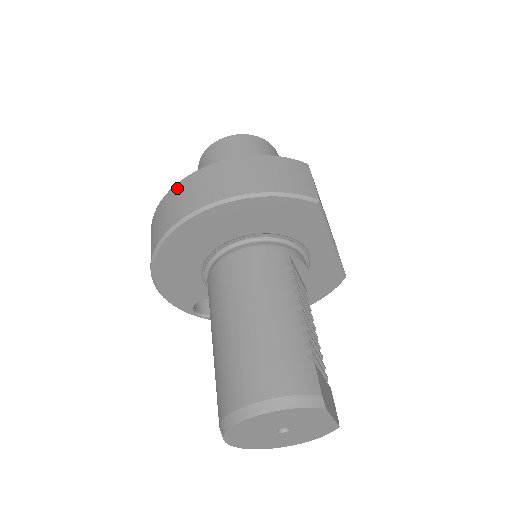
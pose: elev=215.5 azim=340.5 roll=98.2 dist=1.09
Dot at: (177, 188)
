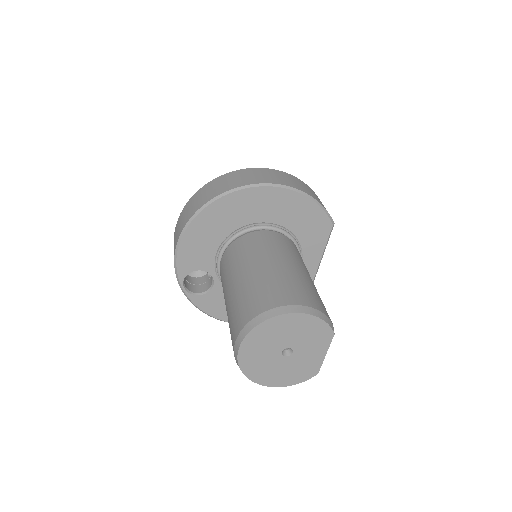
Dot at: (242, 171)
